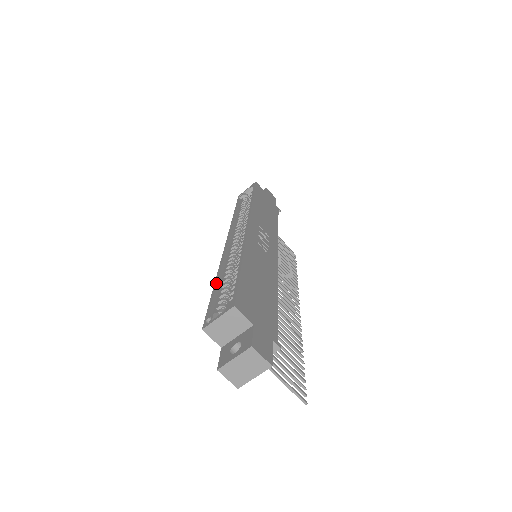
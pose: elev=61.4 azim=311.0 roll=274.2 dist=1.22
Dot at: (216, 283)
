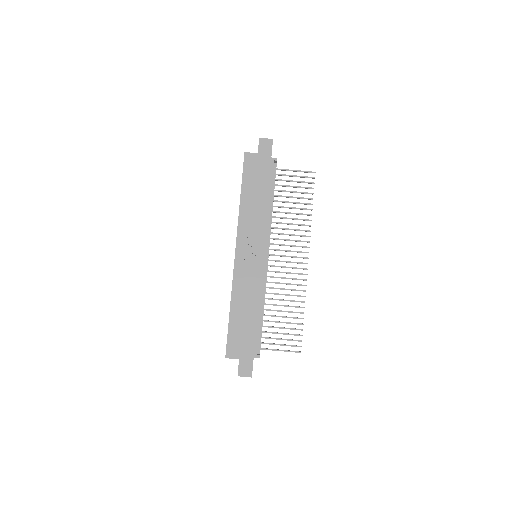
Dot at: occluded
